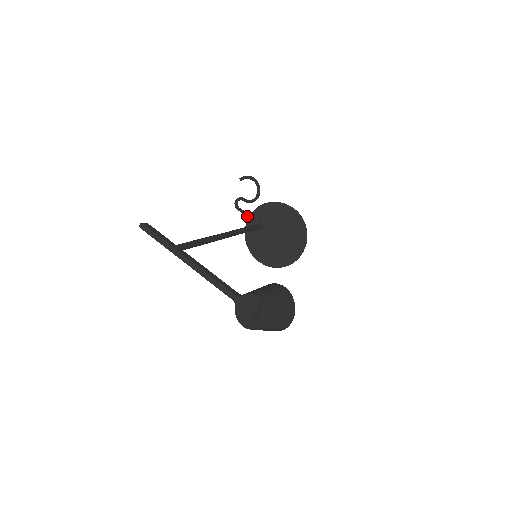
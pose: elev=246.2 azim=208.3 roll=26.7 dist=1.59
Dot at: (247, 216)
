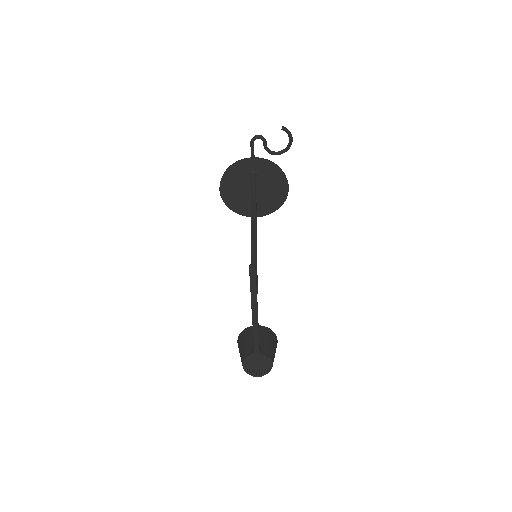
Dot at: (252, 156)
